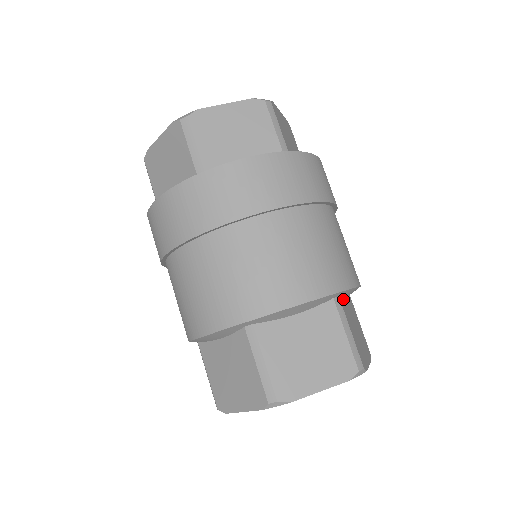
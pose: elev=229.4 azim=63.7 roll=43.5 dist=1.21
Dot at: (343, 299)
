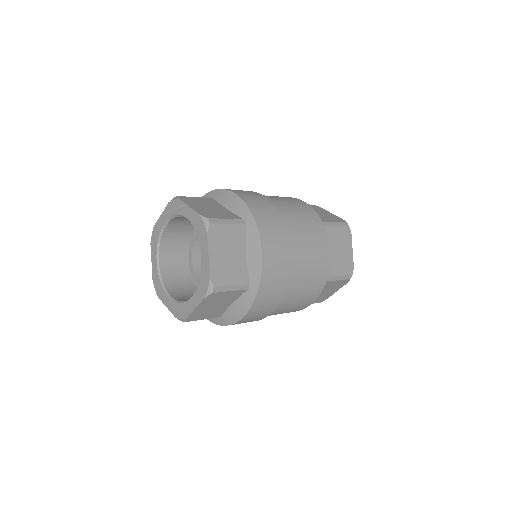
Dot at: occluded
